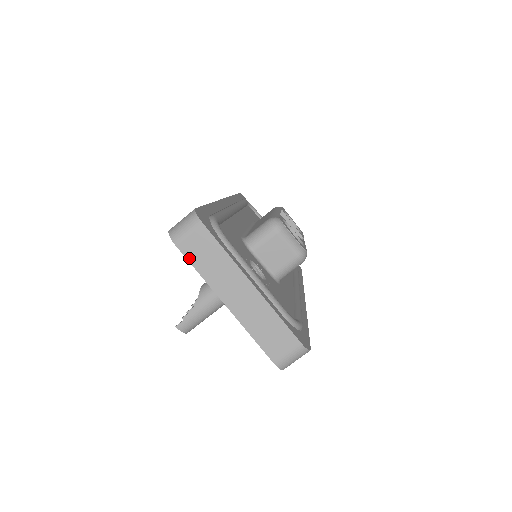
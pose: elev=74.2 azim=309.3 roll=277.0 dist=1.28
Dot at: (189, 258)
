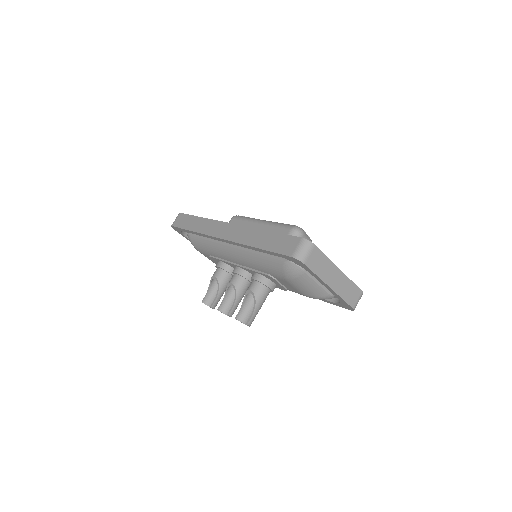
Dot at: (311, 269)
